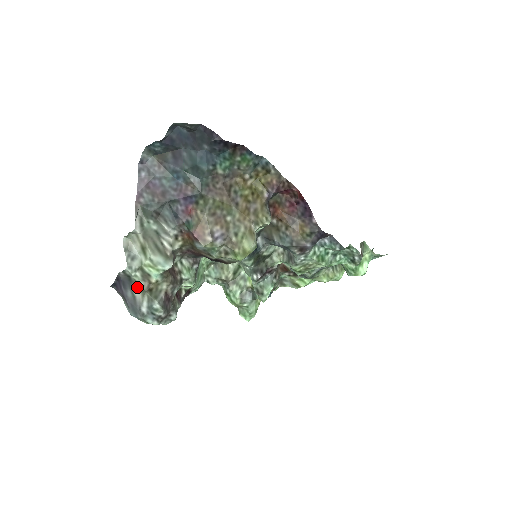
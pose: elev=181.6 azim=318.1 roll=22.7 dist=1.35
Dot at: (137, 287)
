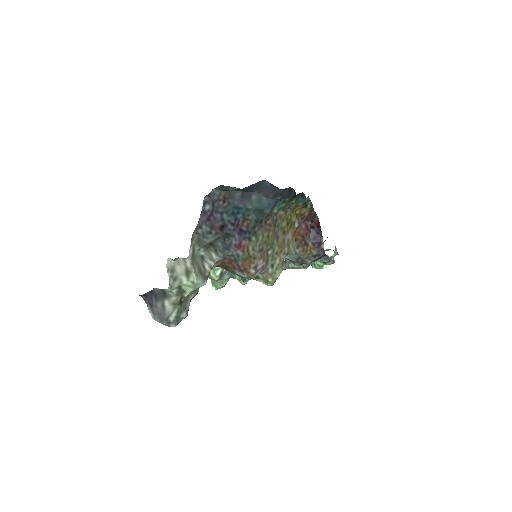
Dot at: (170, 301)
